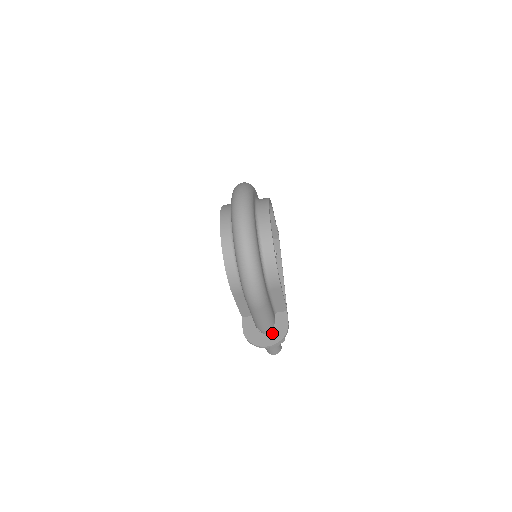
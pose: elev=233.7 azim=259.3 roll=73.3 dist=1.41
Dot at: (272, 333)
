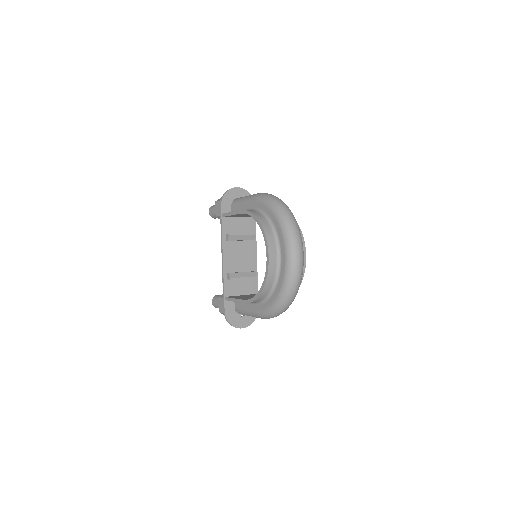
Dot at: (247, 316)
